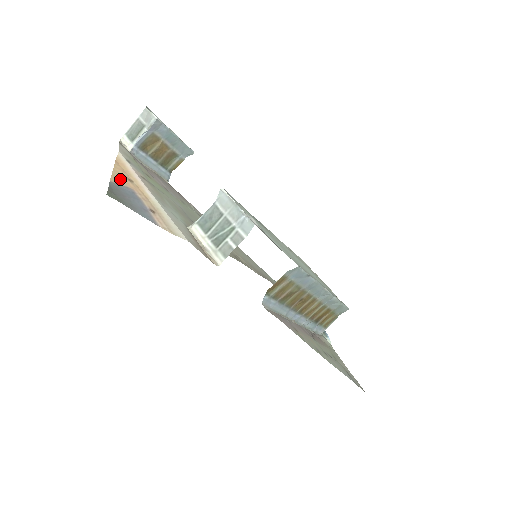
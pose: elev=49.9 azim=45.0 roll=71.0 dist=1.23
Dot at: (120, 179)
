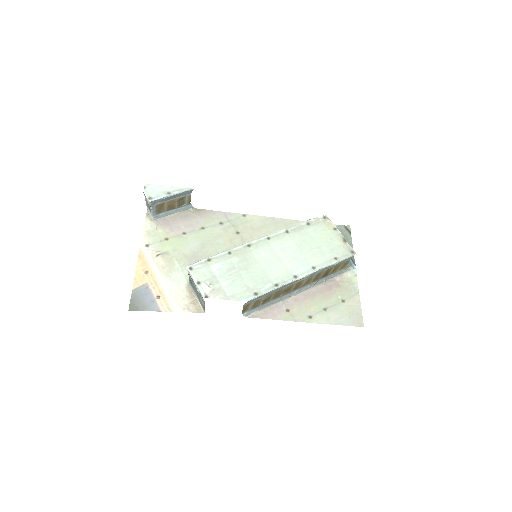
Dot at: (139, 279)
